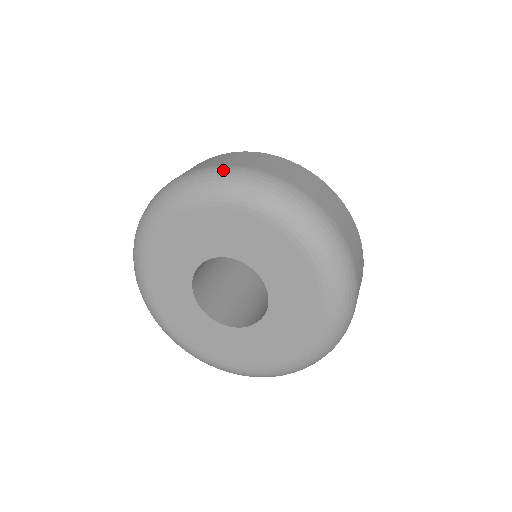
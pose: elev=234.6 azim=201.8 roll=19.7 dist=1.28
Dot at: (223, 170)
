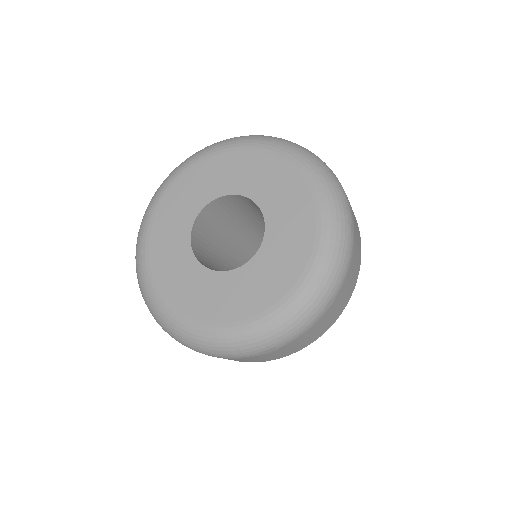
Dot at: occluded
